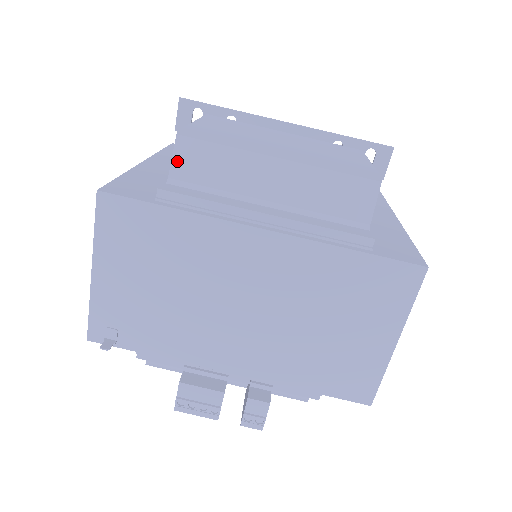
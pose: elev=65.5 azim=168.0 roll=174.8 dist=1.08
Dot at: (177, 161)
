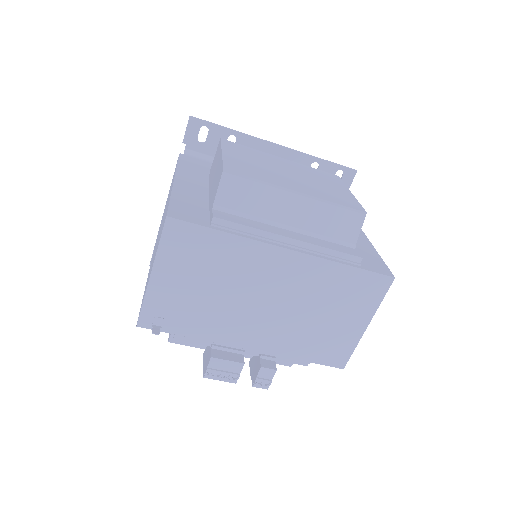
Dot at: (221, 192)
